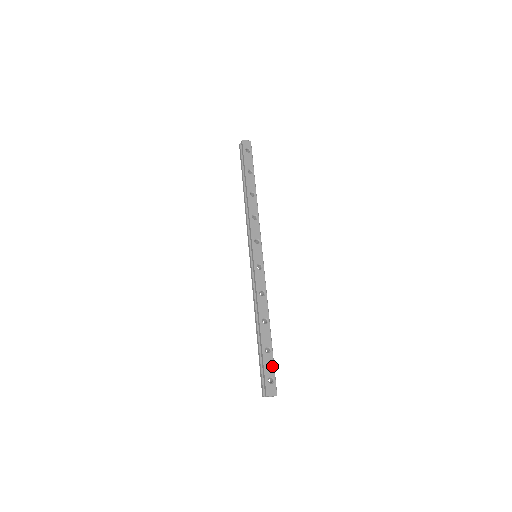
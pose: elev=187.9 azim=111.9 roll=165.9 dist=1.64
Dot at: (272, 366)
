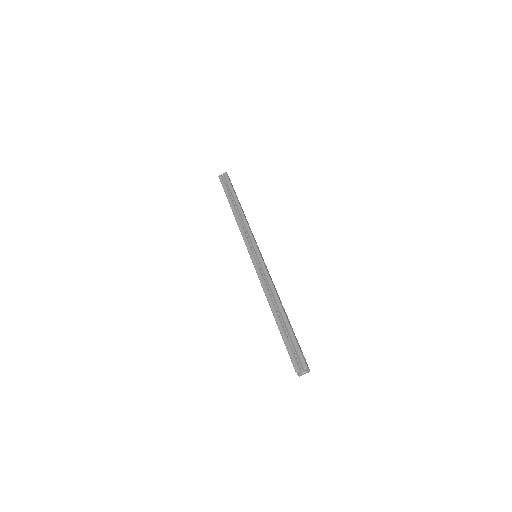
Dot at: (299, 345)
